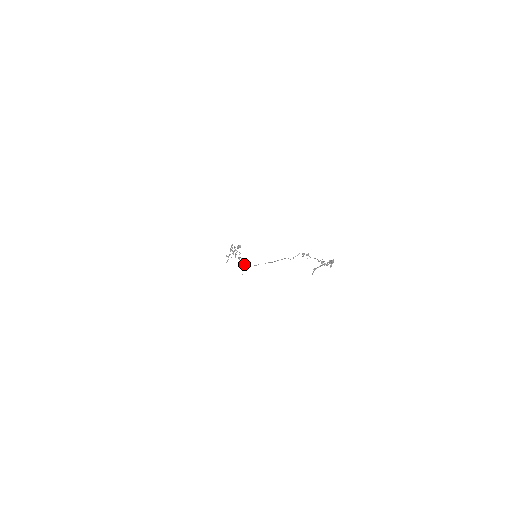
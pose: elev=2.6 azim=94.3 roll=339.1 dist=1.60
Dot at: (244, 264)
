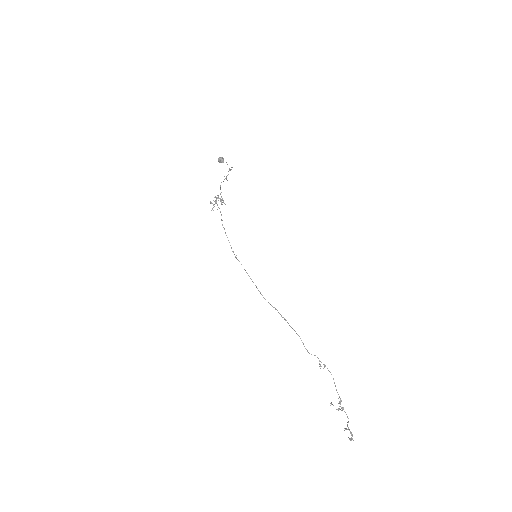
Dot at: (228, 171)
